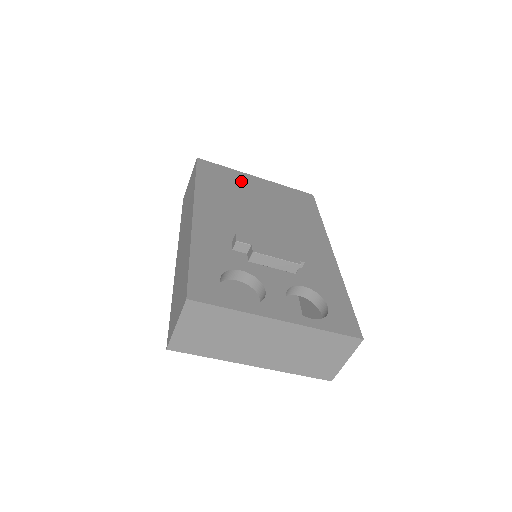
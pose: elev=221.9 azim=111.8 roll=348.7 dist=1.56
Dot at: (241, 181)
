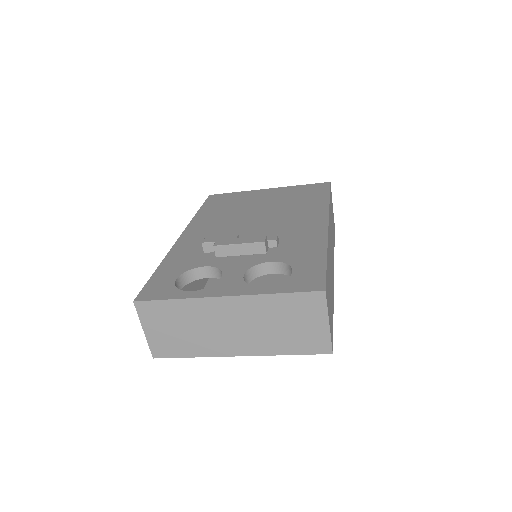
Dot at: (247, 197)
